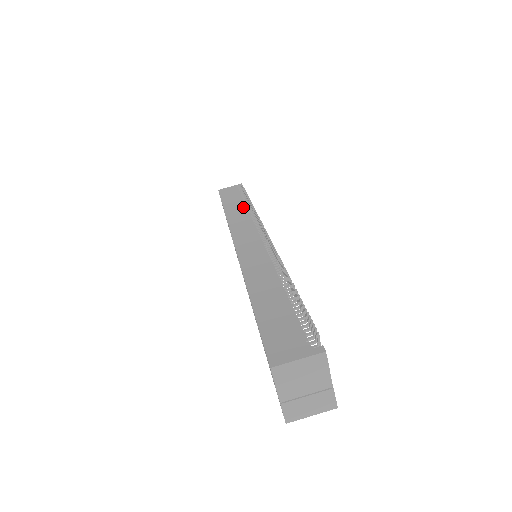
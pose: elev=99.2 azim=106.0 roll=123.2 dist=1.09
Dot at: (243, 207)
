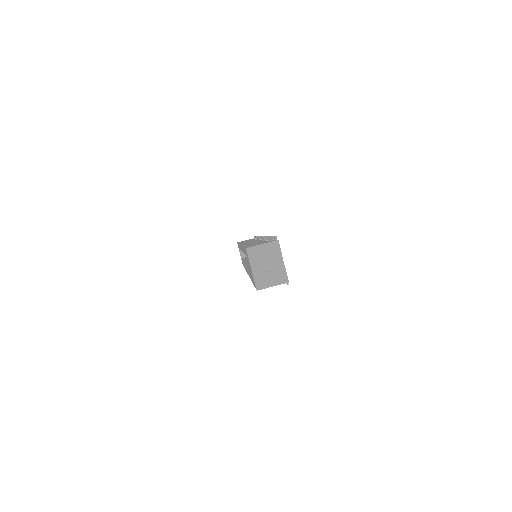
Dot at: occluded
